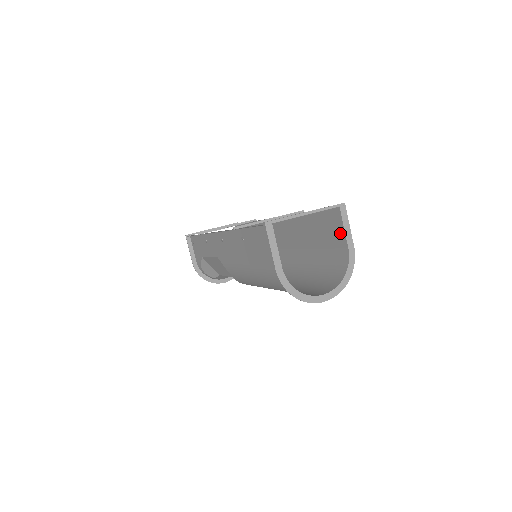
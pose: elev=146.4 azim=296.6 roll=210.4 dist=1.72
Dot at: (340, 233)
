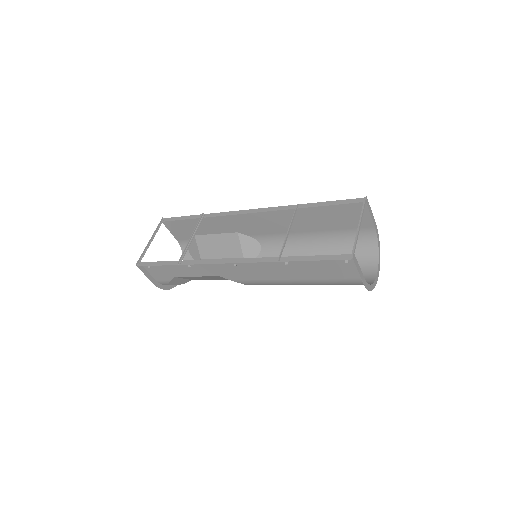
Dot at: (364, 219)
